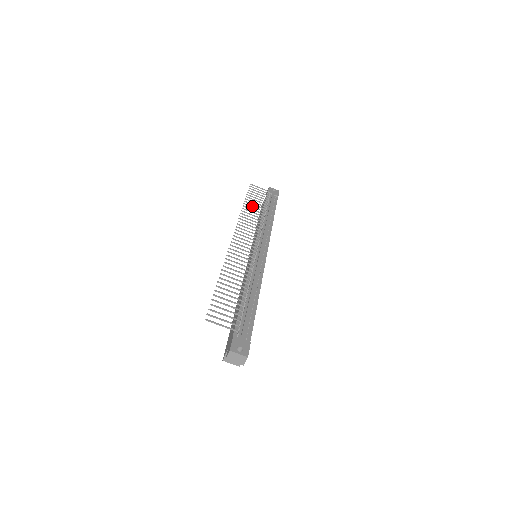
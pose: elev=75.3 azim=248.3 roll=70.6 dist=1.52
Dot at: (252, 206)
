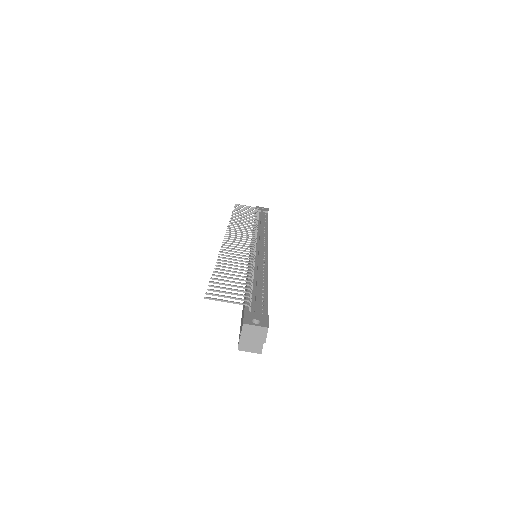
Dot at: (241, 217)
